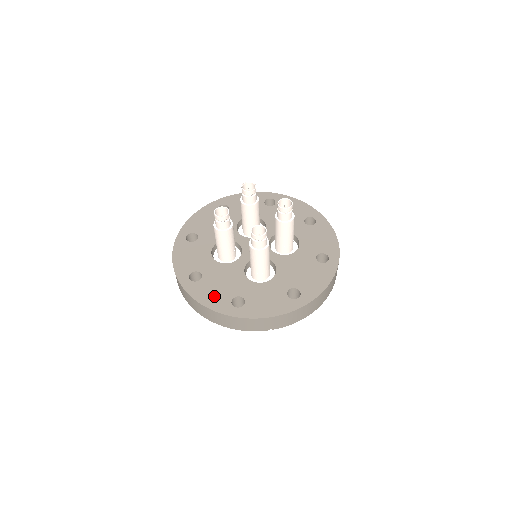
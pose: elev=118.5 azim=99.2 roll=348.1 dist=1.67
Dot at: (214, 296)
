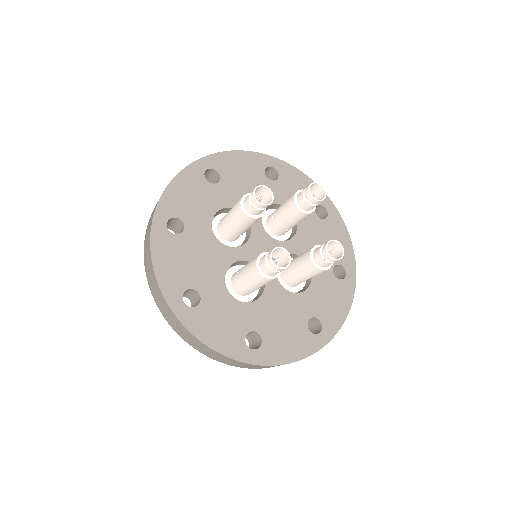
Dot at: (174, 268)
